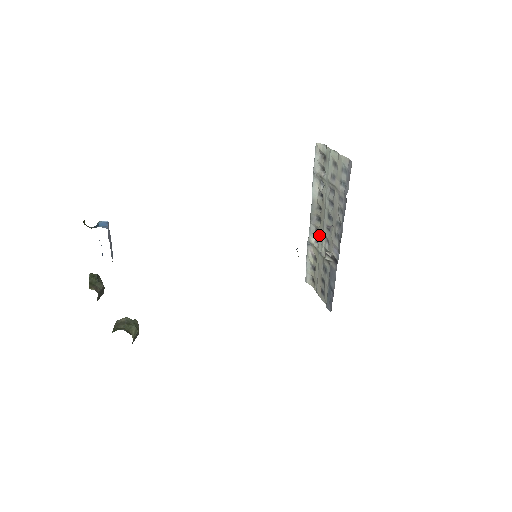
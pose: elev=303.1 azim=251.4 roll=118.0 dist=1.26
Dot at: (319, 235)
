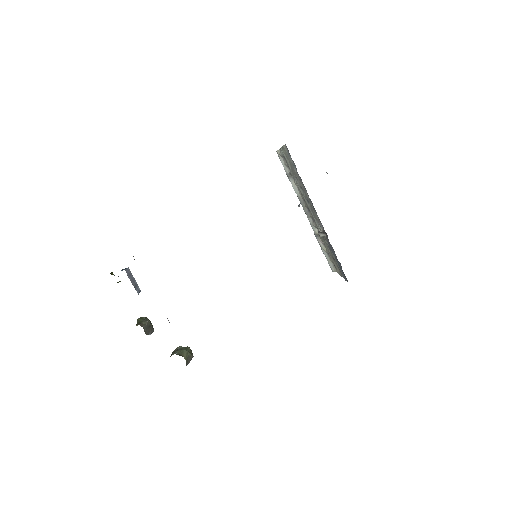
Dot at: (315, 223)
